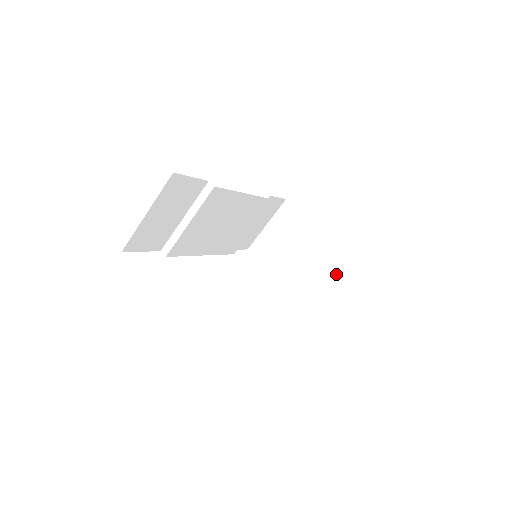
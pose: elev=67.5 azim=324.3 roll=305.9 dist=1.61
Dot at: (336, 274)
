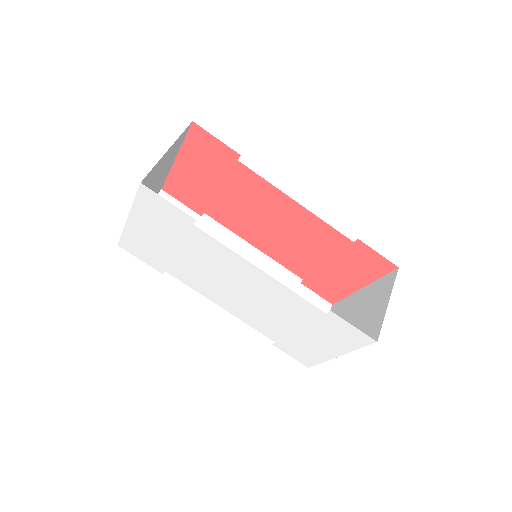
Dot at: (390, 291)
